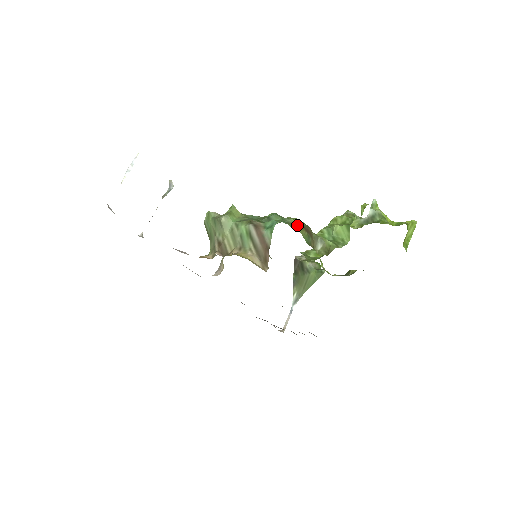
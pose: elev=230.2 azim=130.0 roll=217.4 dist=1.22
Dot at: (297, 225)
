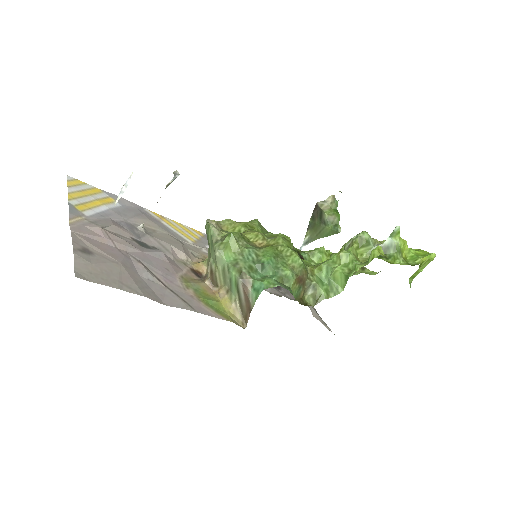
Dot at: (289, 279)
